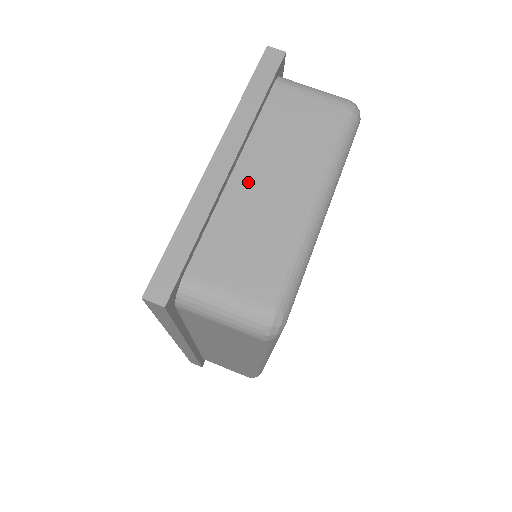
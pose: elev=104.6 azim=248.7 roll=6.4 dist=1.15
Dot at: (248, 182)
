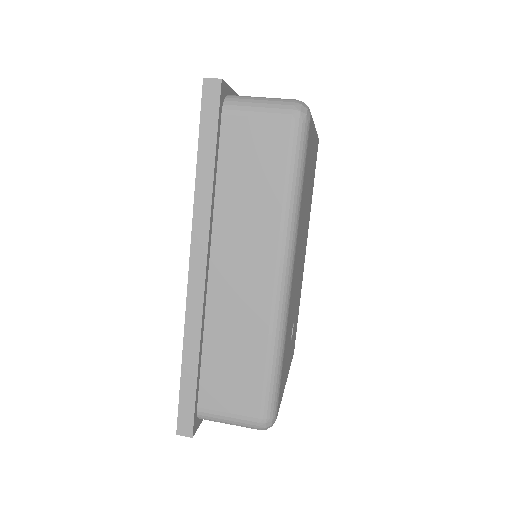
Dot at: occluded
